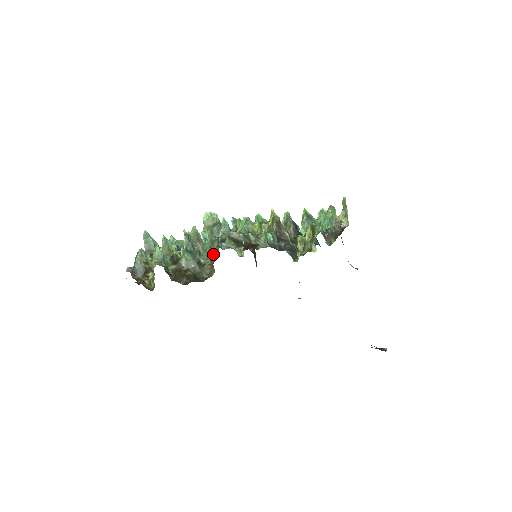
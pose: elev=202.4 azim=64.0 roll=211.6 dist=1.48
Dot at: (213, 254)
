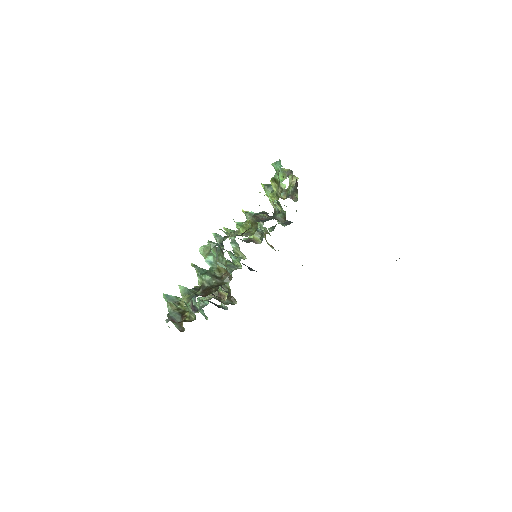
Dot at: occluded
